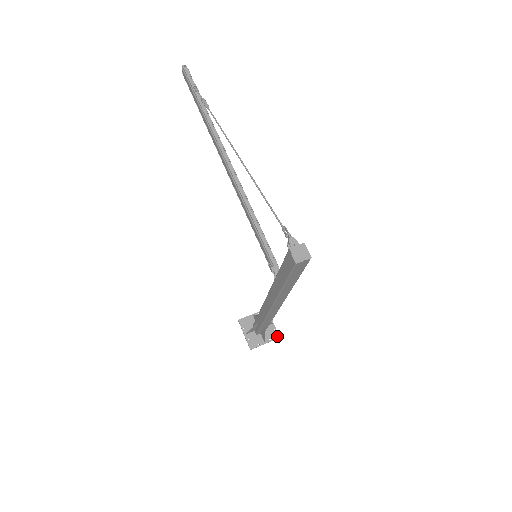
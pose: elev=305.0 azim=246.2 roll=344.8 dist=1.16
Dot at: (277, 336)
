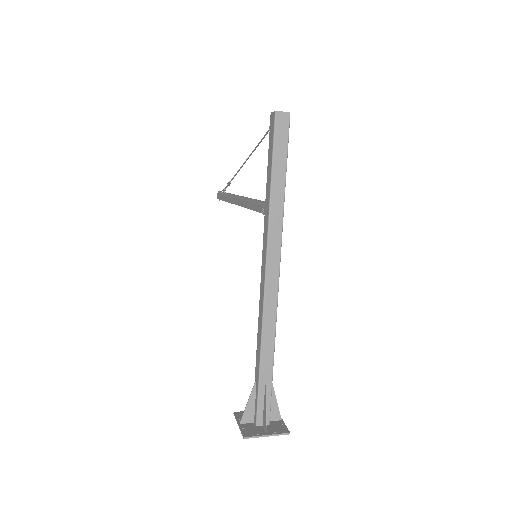
Dot at: (286, 431)
